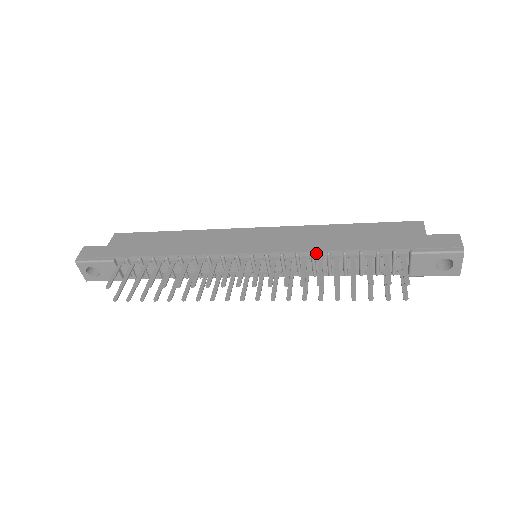
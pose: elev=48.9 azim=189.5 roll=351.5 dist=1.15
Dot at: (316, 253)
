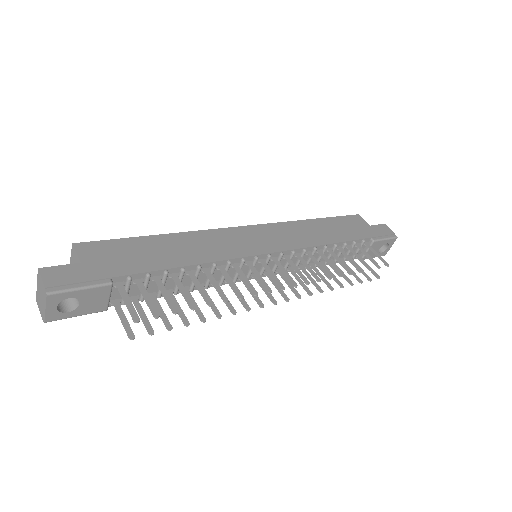
Dot at: (317, 247)
